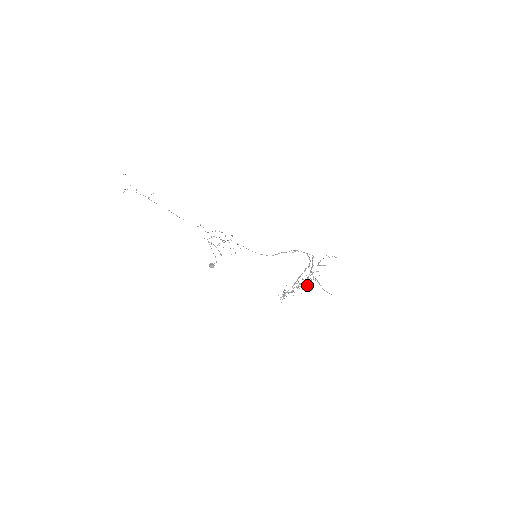
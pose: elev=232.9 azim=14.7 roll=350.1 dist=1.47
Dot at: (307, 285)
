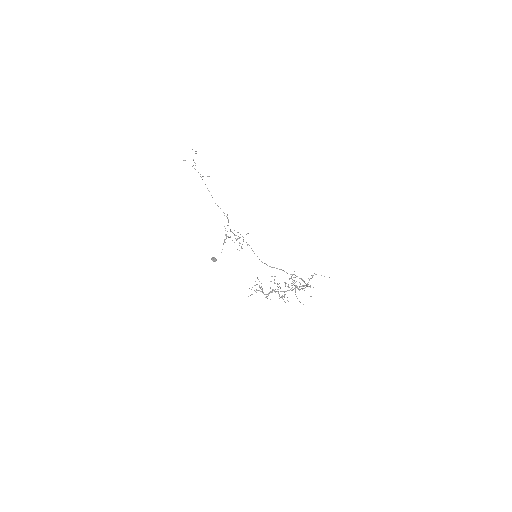
Dot at: occluded
